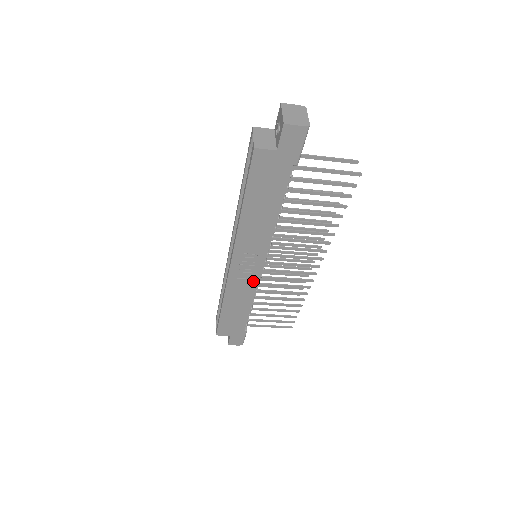
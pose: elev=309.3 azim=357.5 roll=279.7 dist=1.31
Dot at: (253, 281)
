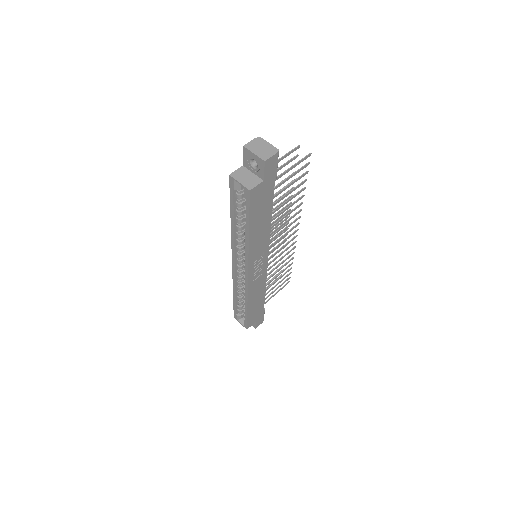
Dot at: (263, 274)
